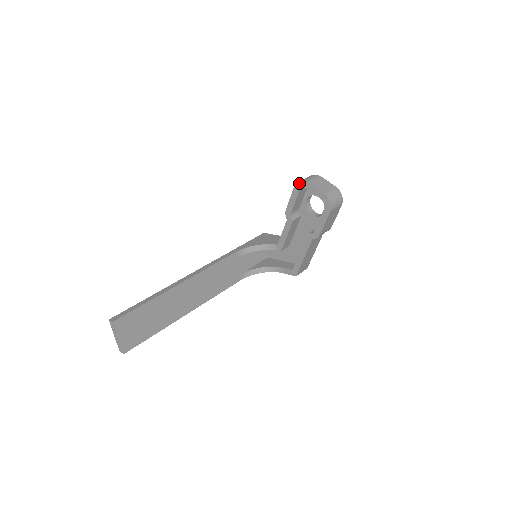
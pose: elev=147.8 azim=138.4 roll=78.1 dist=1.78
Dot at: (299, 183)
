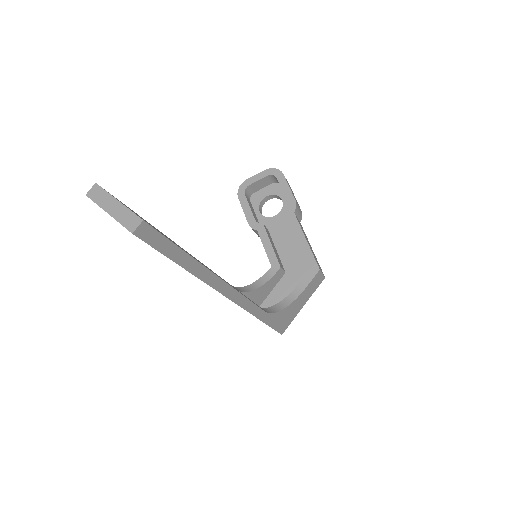
Dot at: (239, 190)
